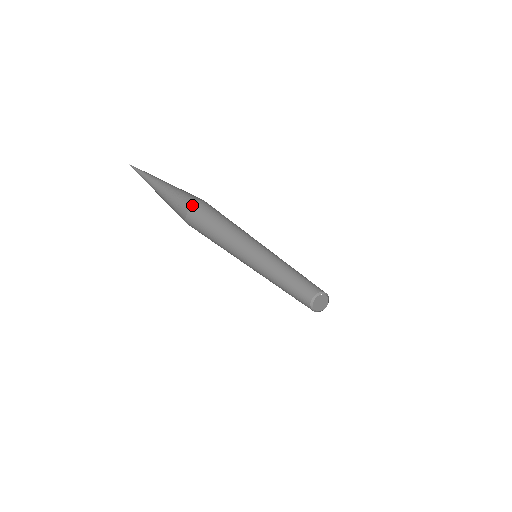
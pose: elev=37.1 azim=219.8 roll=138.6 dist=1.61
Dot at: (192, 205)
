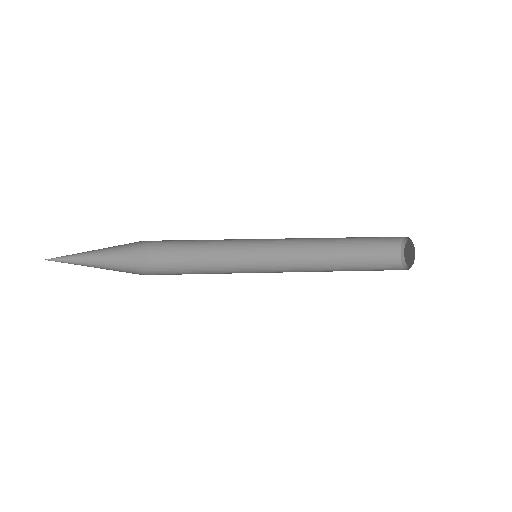
Dot at: (146, 249)
